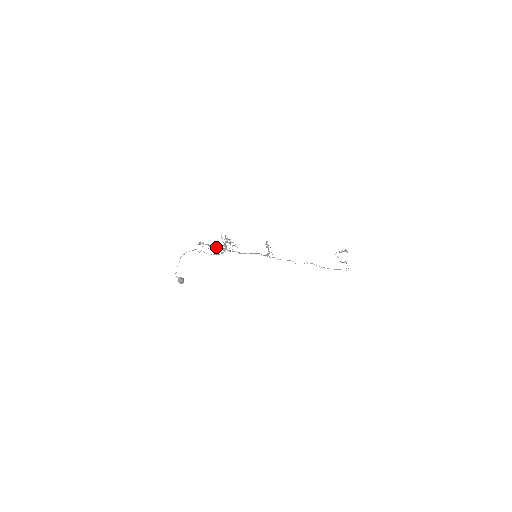
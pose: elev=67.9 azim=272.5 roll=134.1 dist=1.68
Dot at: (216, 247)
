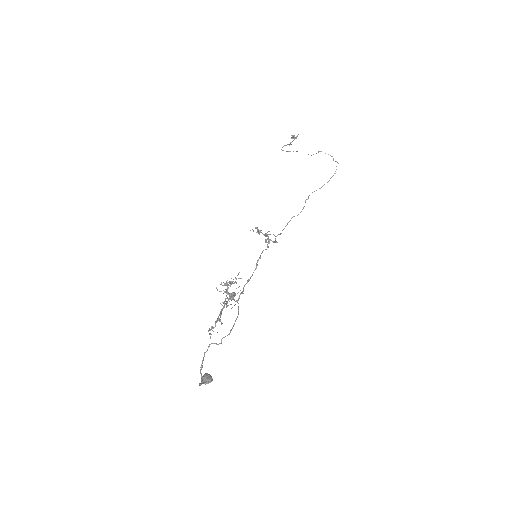
Dot at: occluded
